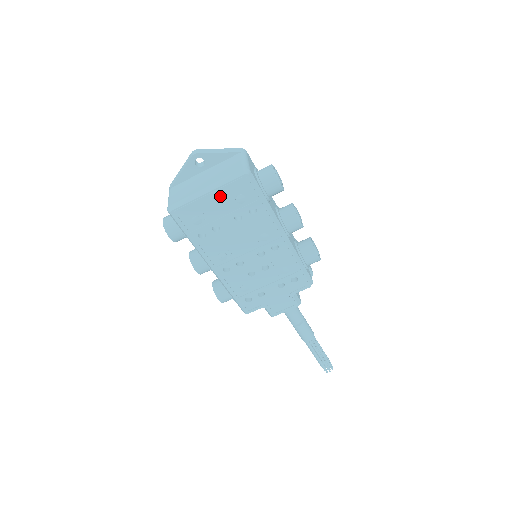
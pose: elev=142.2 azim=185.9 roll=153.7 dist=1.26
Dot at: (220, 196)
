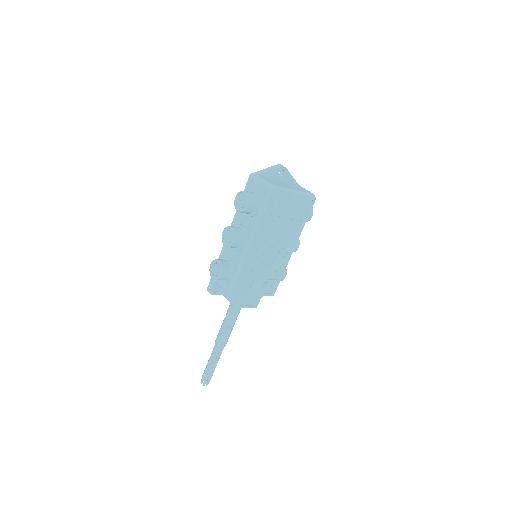
Dot at: (298, 200)
